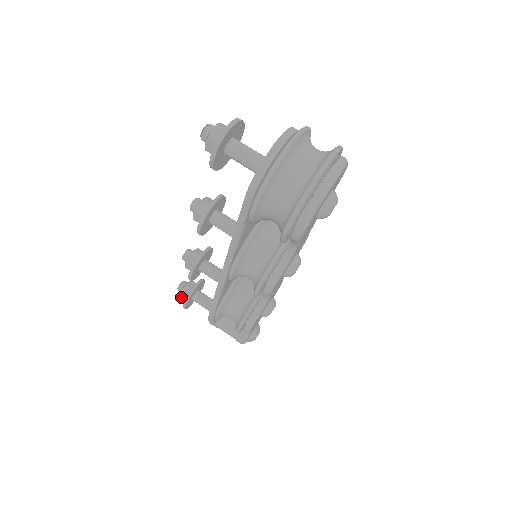
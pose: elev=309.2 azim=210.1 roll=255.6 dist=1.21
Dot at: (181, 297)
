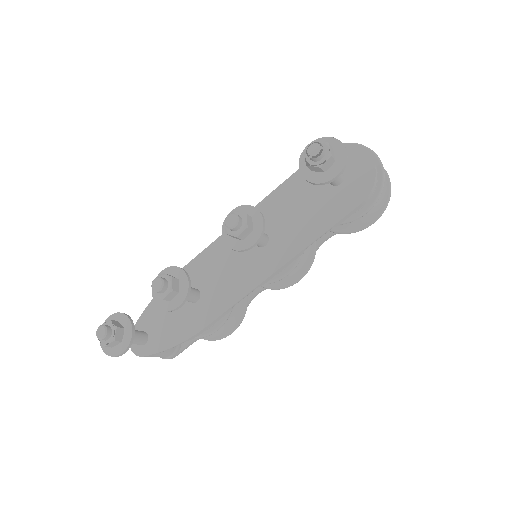
Dot at: (107, 346)
